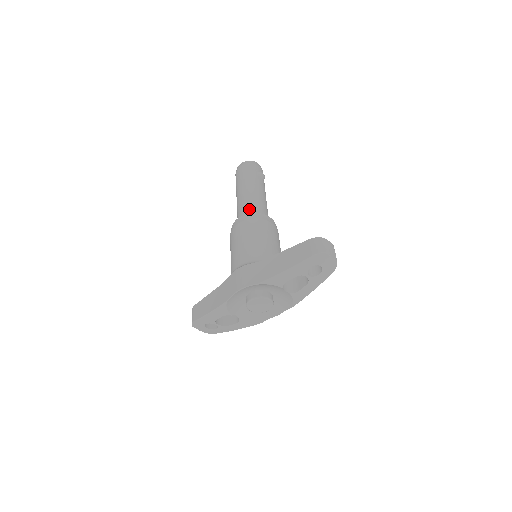
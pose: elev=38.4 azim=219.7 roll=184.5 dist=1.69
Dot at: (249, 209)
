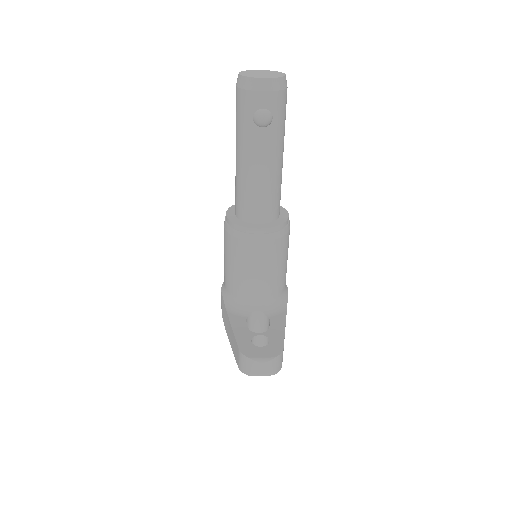
Dot at: (237, 201)
